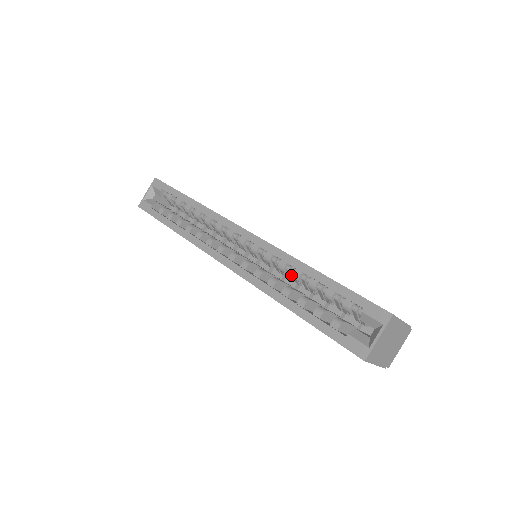
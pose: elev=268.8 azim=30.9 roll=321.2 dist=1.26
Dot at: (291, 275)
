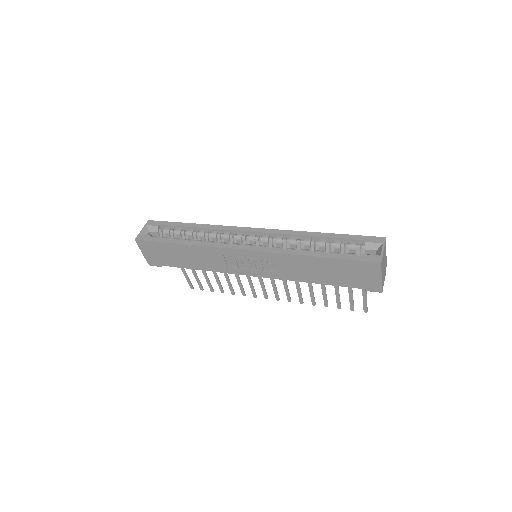
Dot at: occluded
